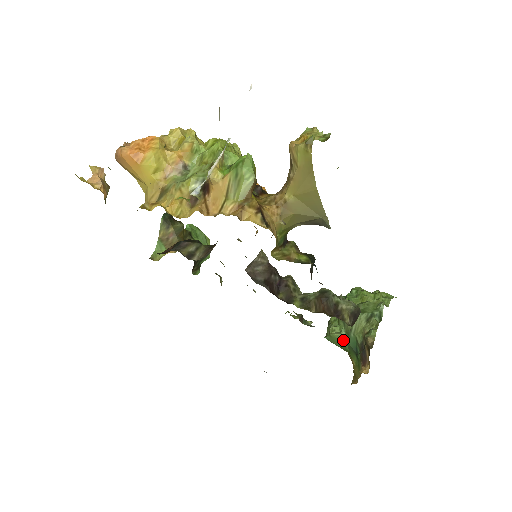
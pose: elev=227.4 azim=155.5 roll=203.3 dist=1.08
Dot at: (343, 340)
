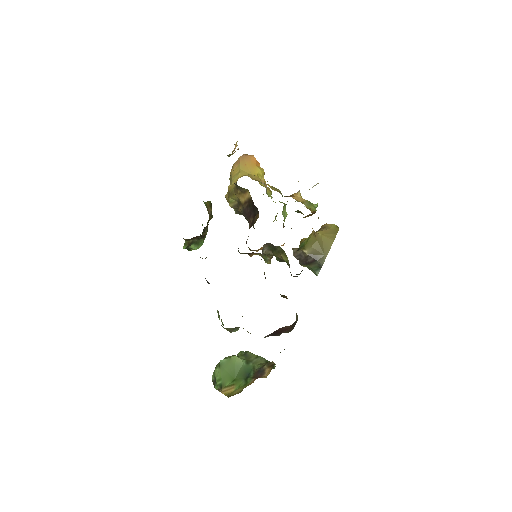
Dot at: (240, 365)
